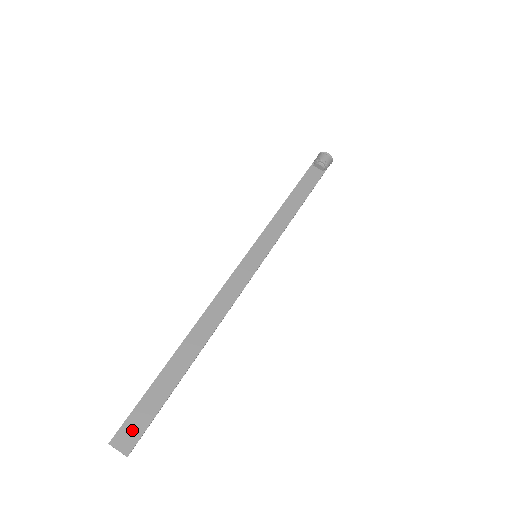
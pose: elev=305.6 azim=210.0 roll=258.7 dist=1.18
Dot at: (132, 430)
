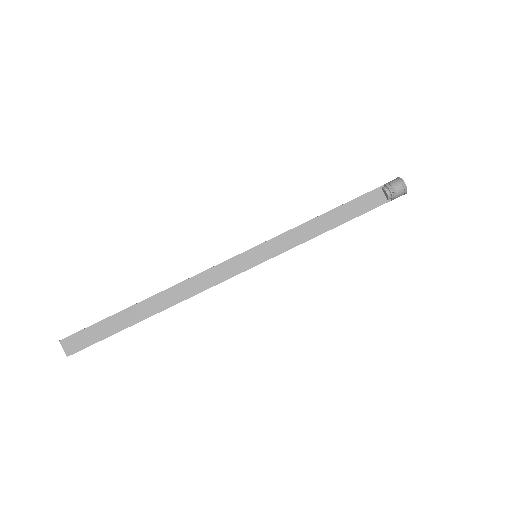
Dot at: (79, 341)
